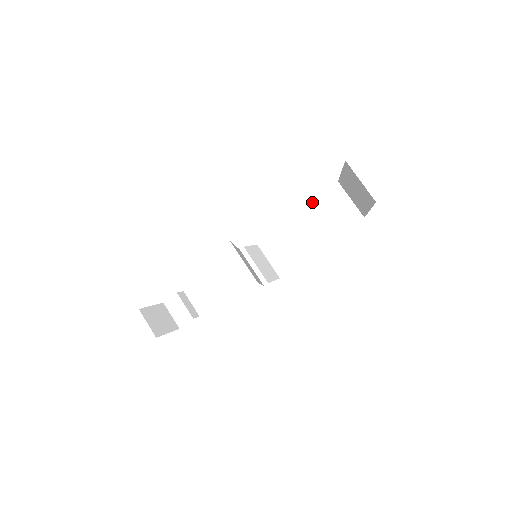
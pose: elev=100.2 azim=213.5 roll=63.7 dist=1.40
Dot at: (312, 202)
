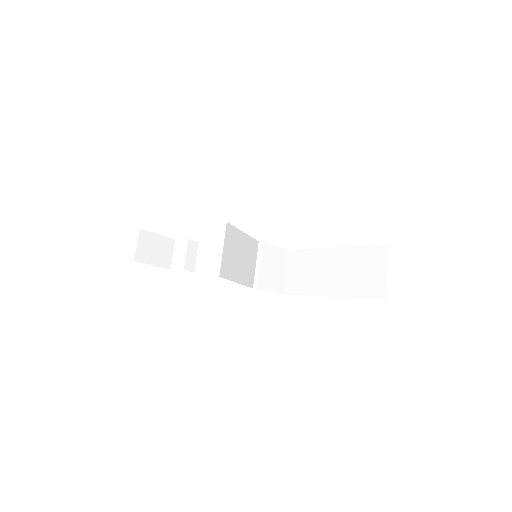
Dot at: (354, 247)
